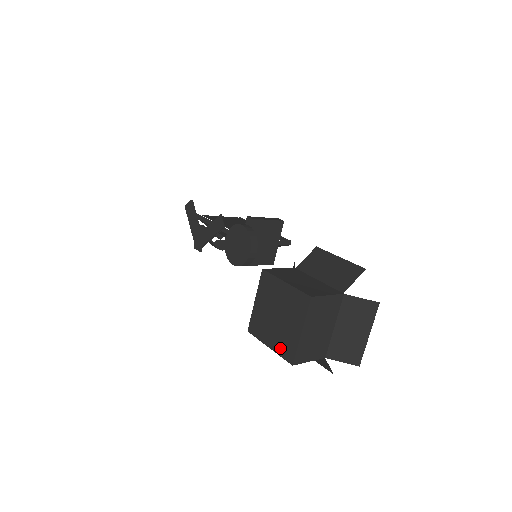
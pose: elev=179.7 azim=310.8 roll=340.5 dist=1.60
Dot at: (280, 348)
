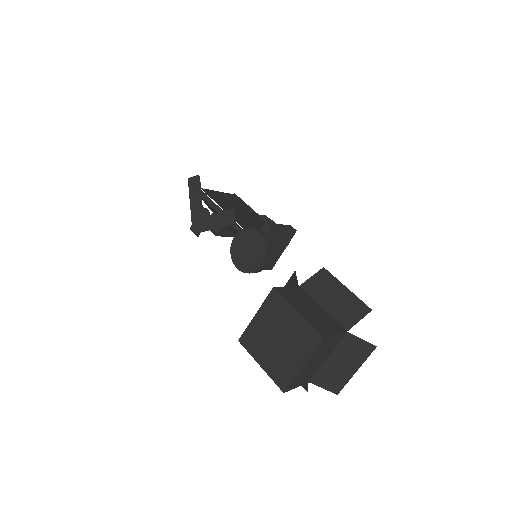
Dot at: (274, 372)
